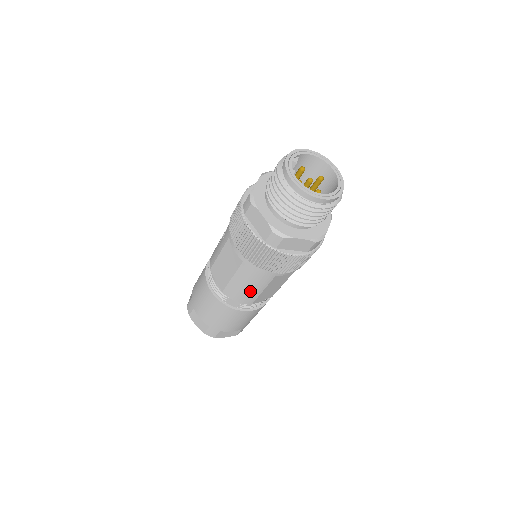
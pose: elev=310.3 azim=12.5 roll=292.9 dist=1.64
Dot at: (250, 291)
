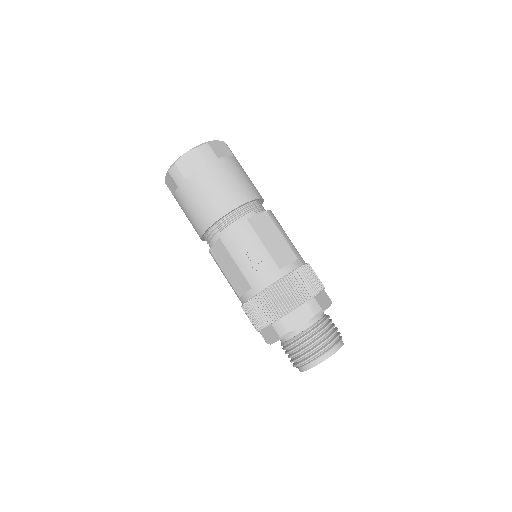
Dot at: occluded
